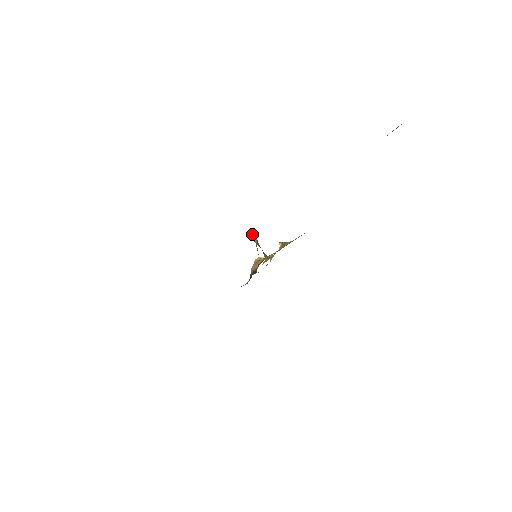
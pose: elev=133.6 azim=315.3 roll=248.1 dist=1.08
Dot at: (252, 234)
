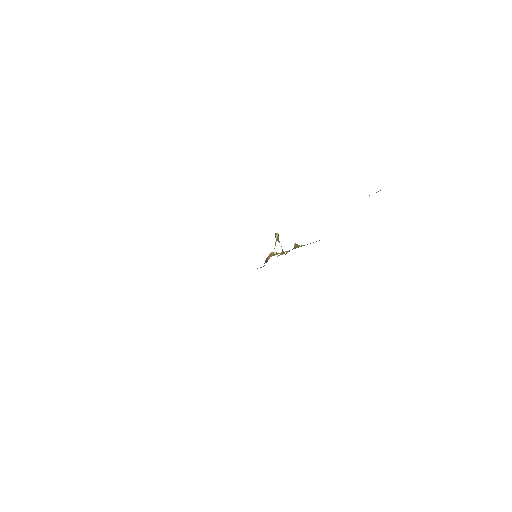
Dot at: (276, 233)
